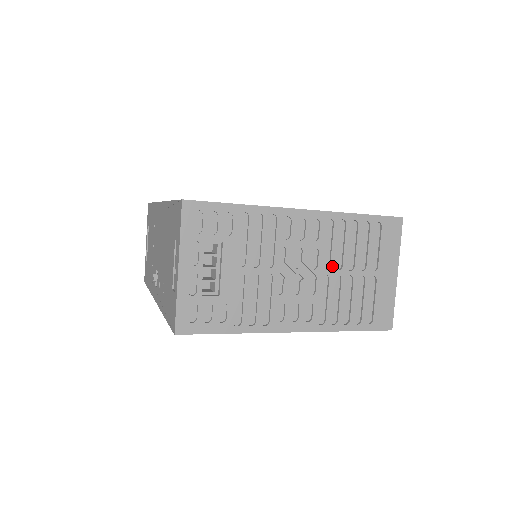
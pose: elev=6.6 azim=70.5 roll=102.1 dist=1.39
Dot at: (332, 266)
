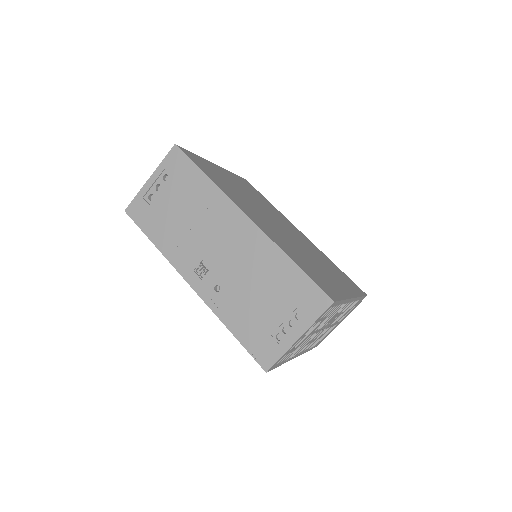
Dot at: occluded
